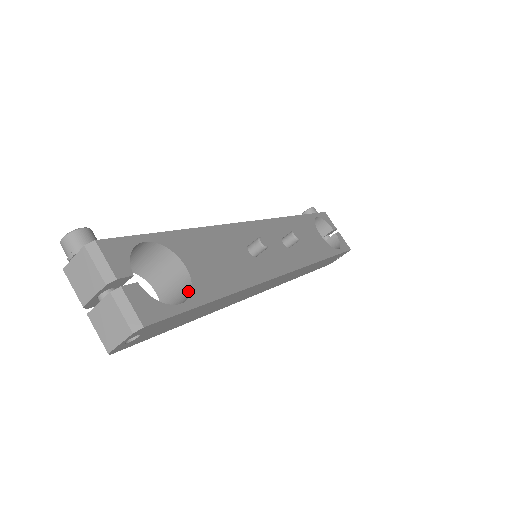
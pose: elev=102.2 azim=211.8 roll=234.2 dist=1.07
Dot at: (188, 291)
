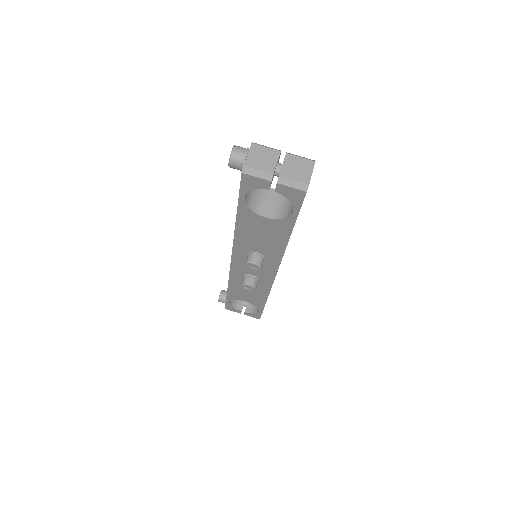
Dot at: occluded
